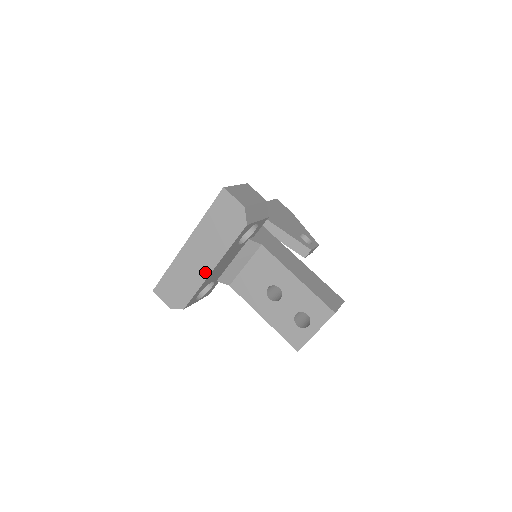
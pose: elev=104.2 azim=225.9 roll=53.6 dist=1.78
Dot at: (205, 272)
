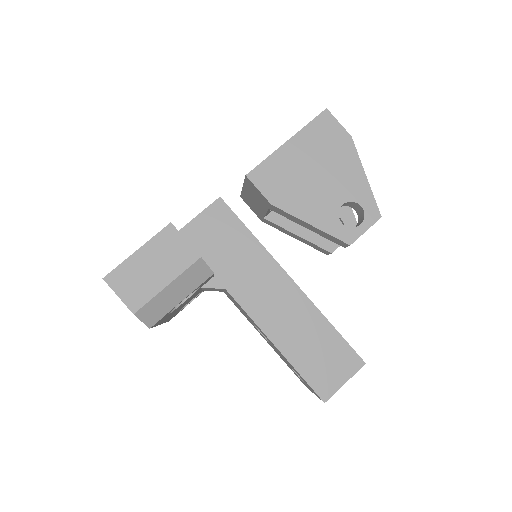
Dot at: occluded
